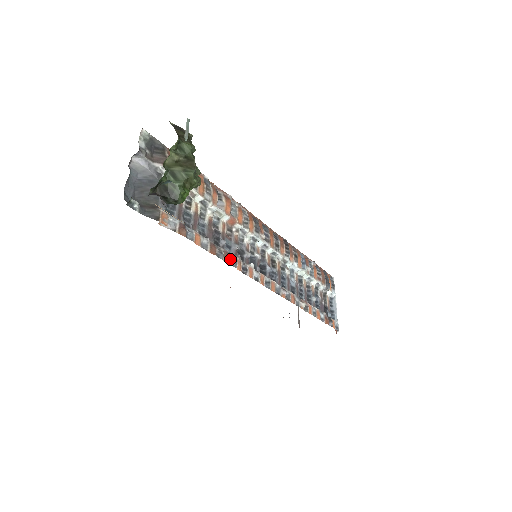
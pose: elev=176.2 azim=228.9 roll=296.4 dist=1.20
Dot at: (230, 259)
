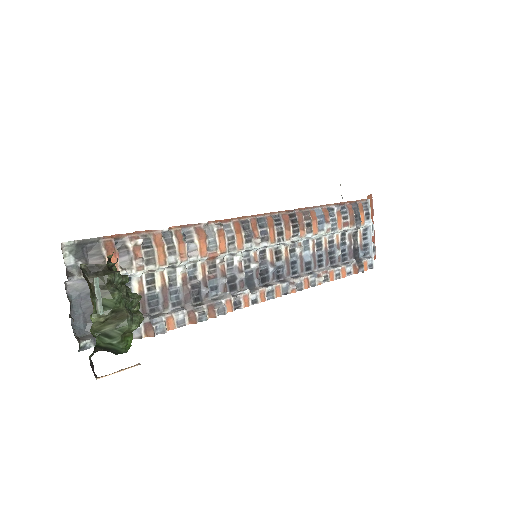
Dot at: (216, 311)
